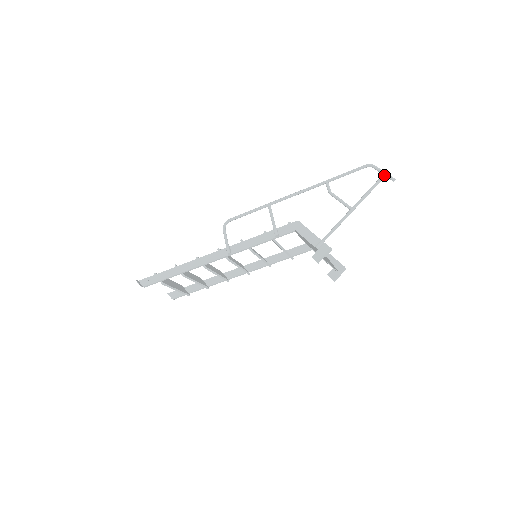
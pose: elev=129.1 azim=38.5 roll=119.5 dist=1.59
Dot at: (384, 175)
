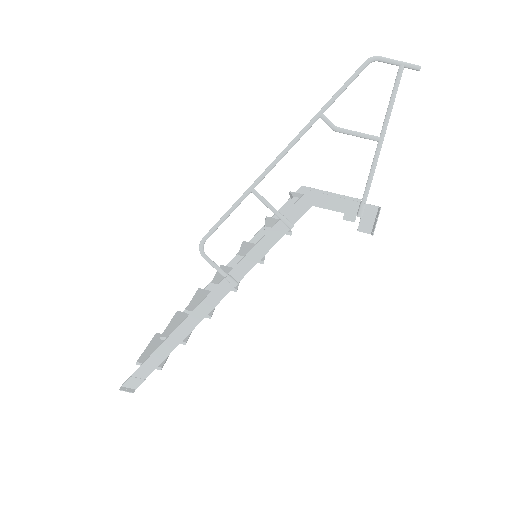
Dot at: (403, 67)
